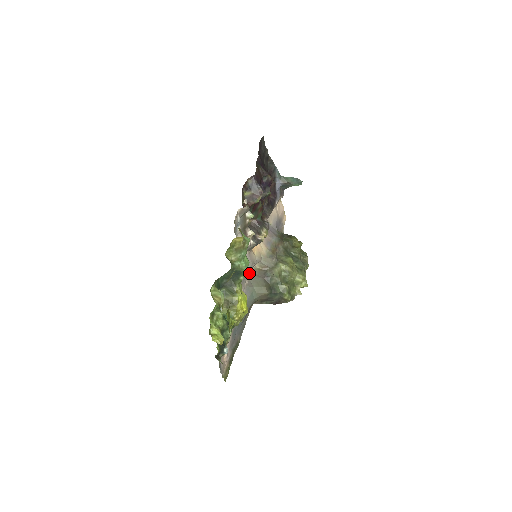
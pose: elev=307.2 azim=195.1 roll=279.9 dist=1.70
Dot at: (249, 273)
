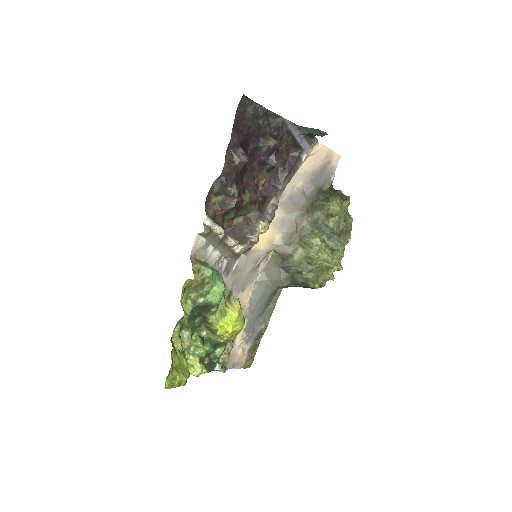
Dot at: (262, 264)
